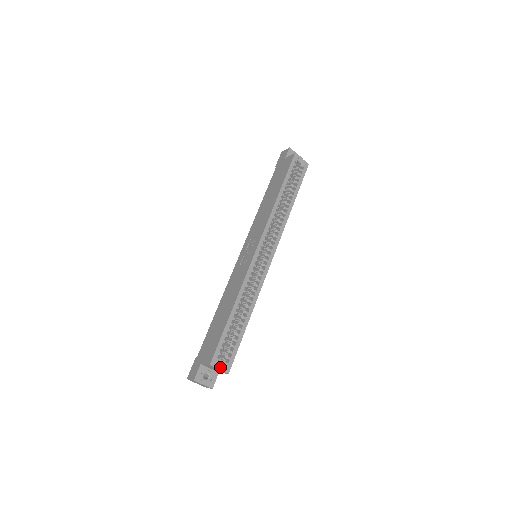
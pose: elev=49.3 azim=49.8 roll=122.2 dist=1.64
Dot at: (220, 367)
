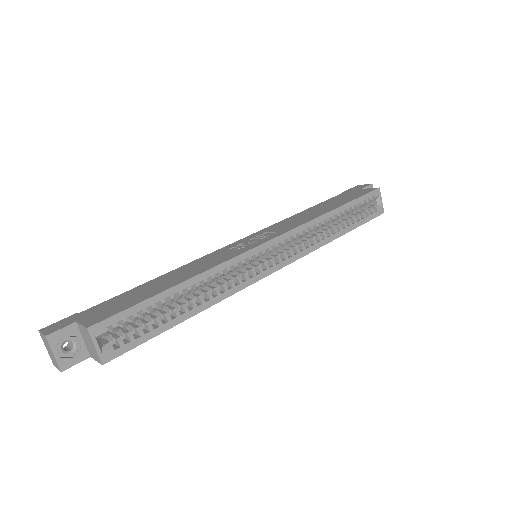
Dot at: (99, 344)
